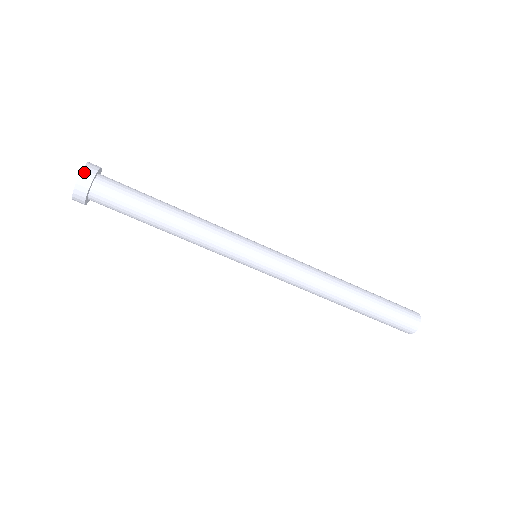
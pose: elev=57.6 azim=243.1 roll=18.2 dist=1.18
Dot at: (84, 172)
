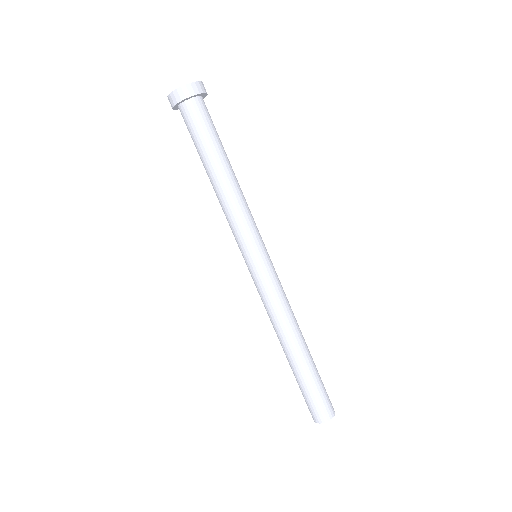
Dot at: occluded
